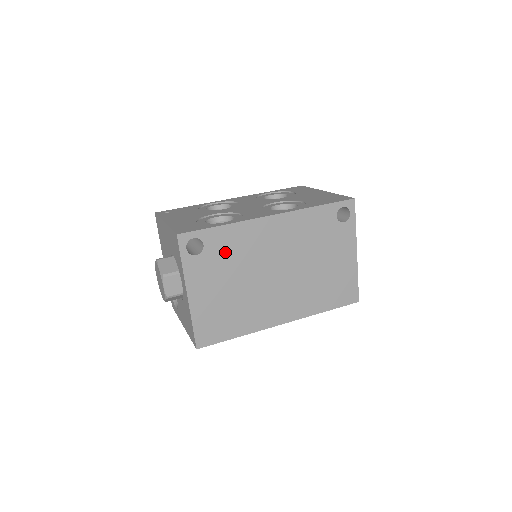
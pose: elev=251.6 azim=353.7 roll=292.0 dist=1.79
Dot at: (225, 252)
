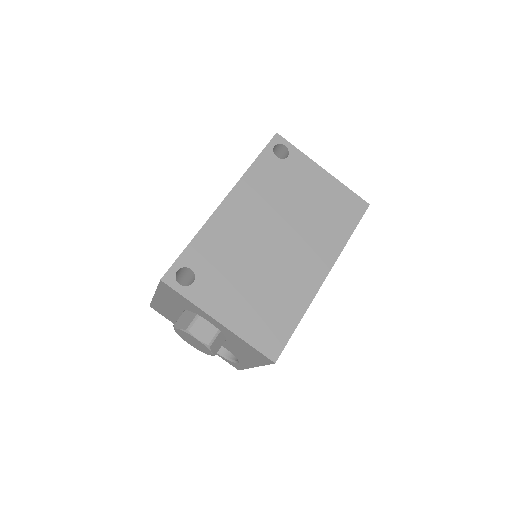
Dot at: (215, 260)
